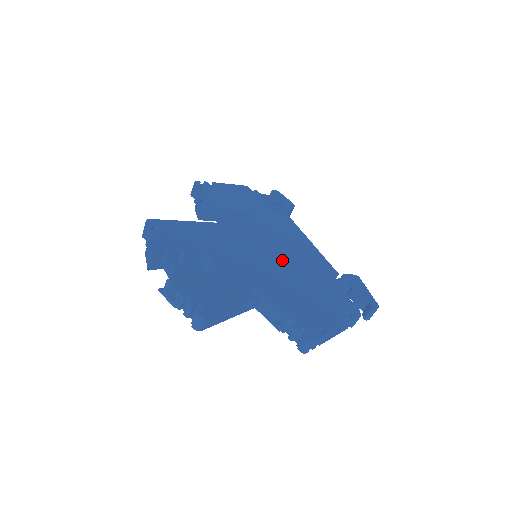
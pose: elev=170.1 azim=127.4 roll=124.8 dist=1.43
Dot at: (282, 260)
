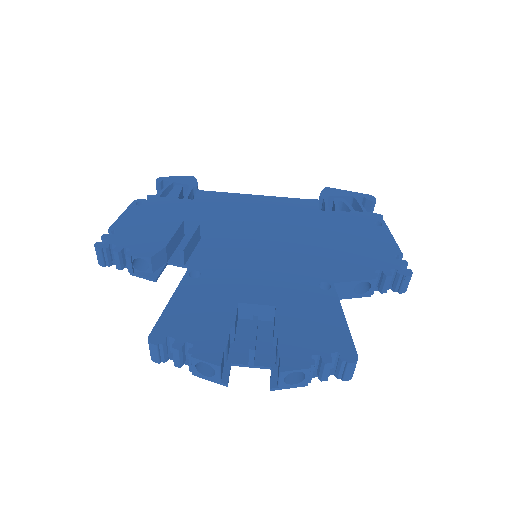
Dot at: (282, 235)
